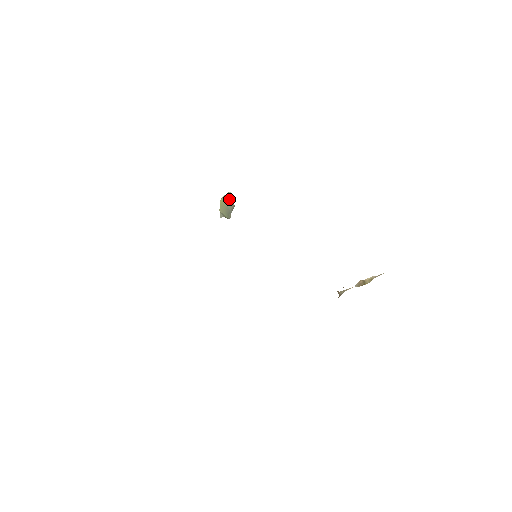
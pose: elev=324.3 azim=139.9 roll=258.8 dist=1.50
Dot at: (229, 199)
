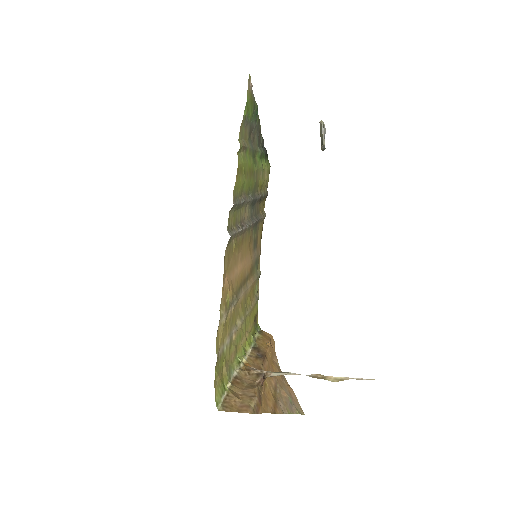
Dot at: (321, 131)
